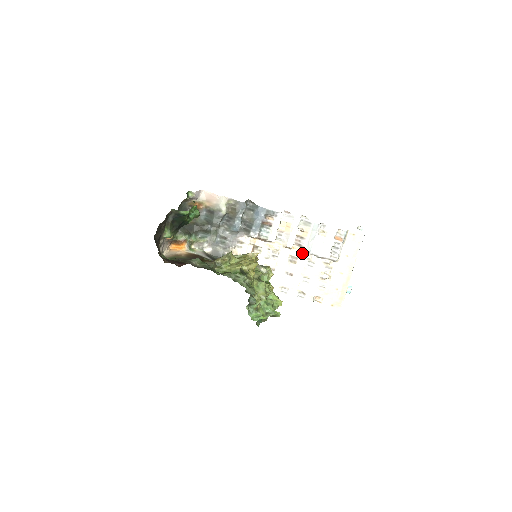
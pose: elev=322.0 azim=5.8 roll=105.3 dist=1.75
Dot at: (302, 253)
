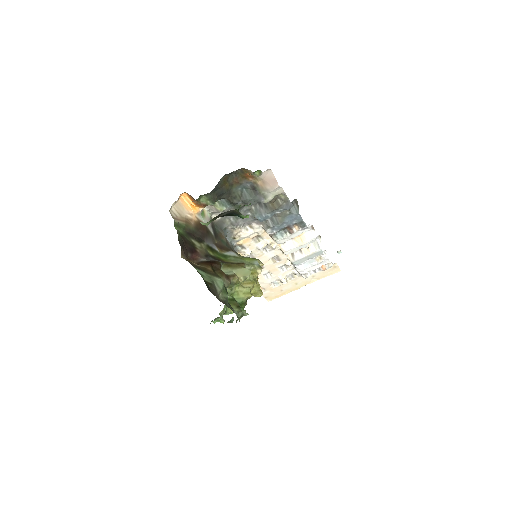
Dot at: (287, 259)
